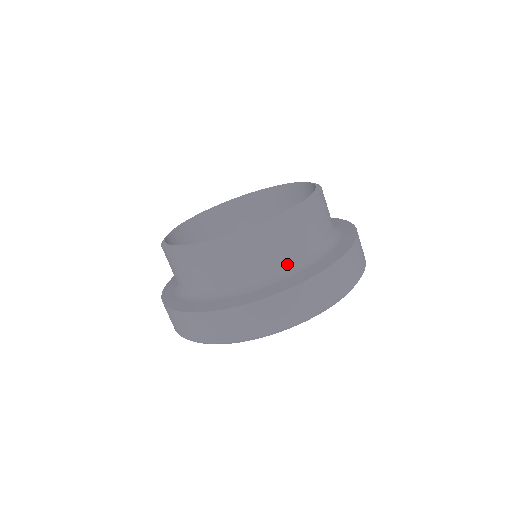
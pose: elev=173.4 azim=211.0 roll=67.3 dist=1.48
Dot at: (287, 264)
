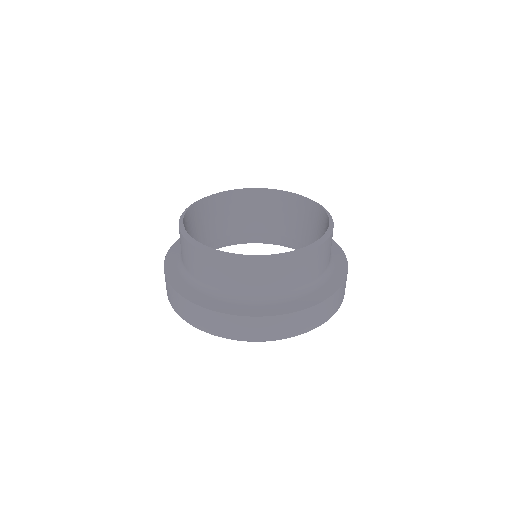
Dot at: (330, 257)
